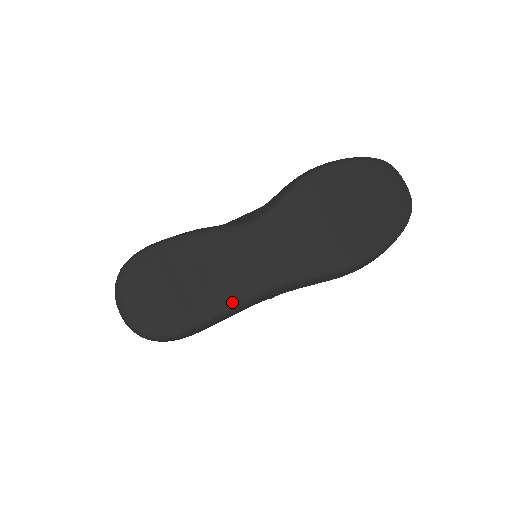
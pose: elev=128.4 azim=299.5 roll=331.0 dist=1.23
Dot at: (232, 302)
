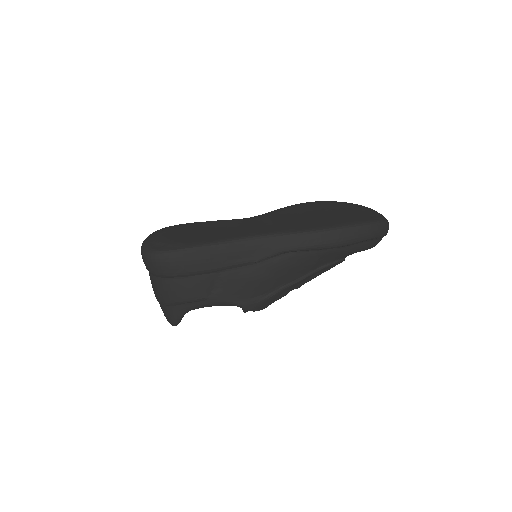
Dot at: (216, 241)
